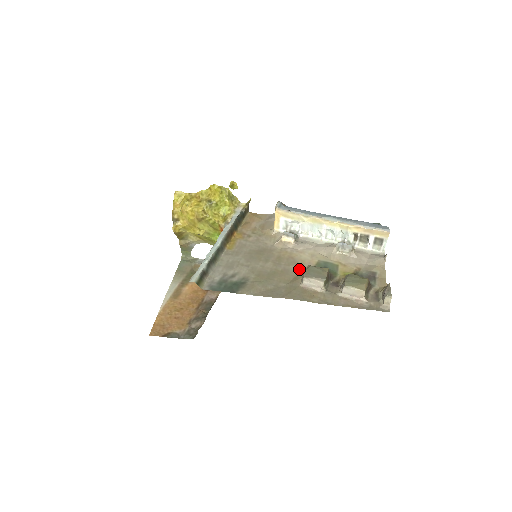
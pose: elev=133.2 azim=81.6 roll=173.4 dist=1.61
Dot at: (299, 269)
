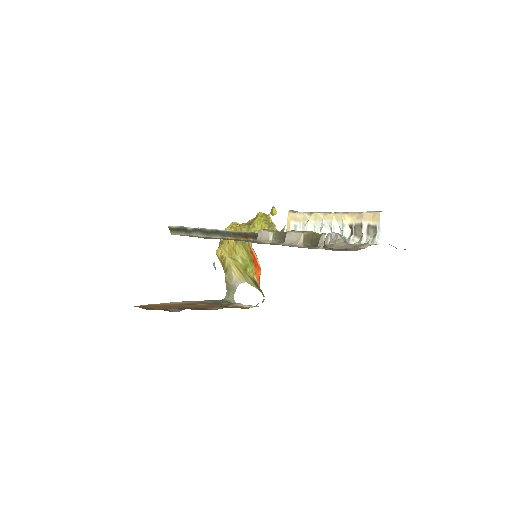
Dot at: occluded
